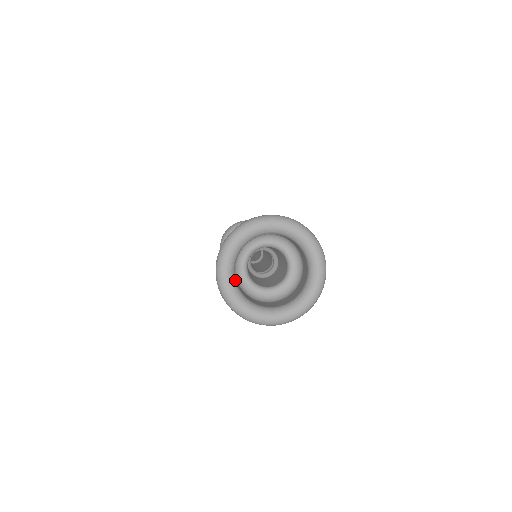
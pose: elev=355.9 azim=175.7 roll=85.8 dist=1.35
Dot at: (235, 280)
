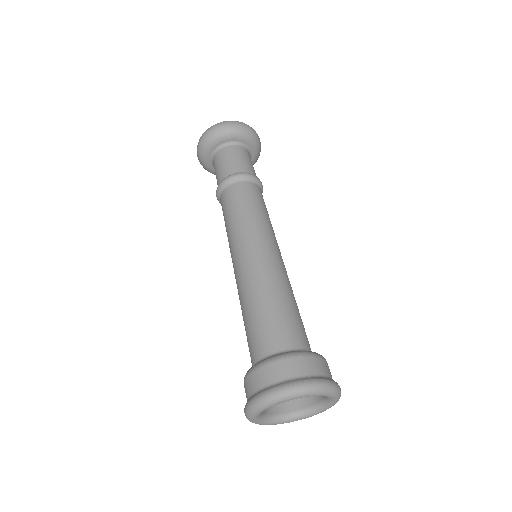
Dot at: (265, 416)
